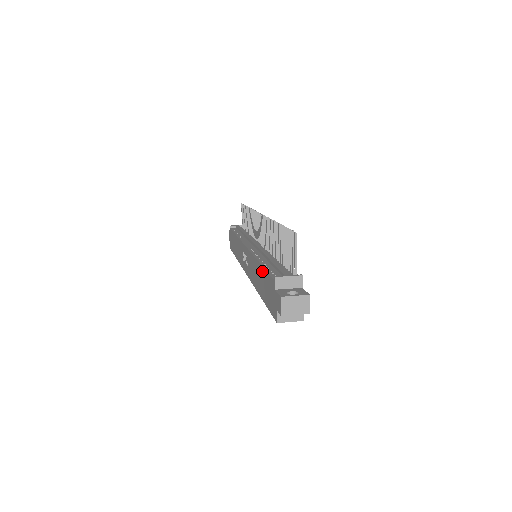
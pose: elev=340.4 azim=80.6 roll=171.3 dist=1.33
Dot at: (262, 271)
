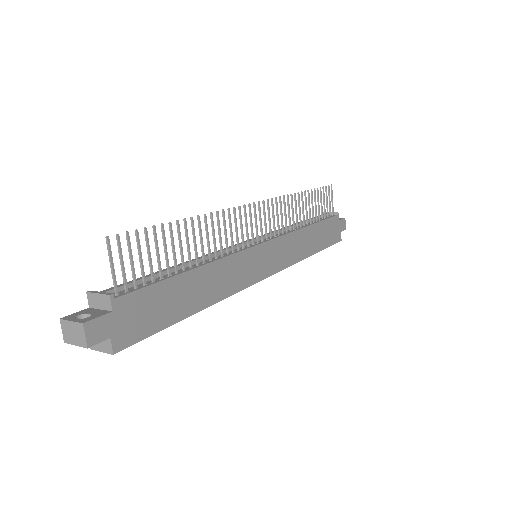
Dot at: occluded
